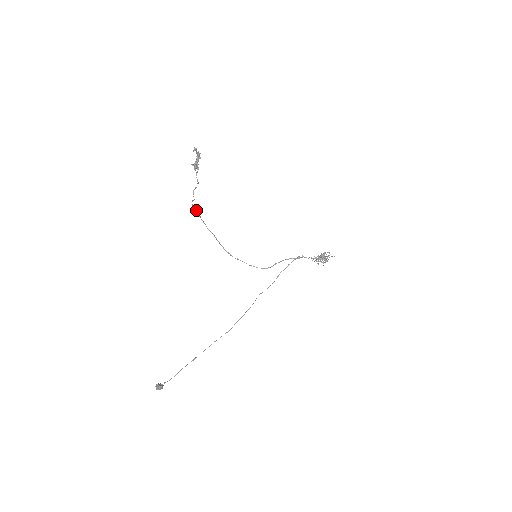
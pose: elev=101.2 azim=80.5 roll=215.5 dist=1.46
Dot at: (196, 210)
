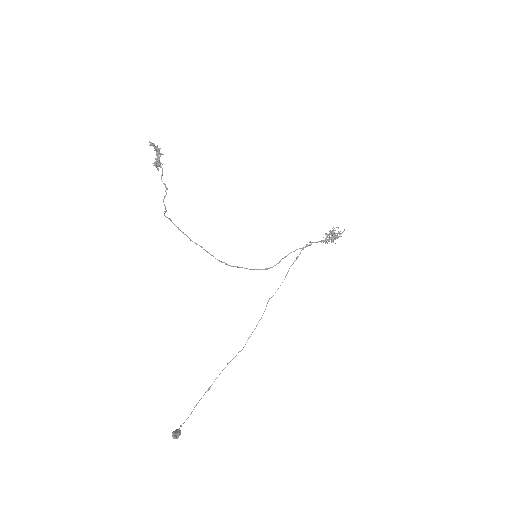
Dot at: occluded
